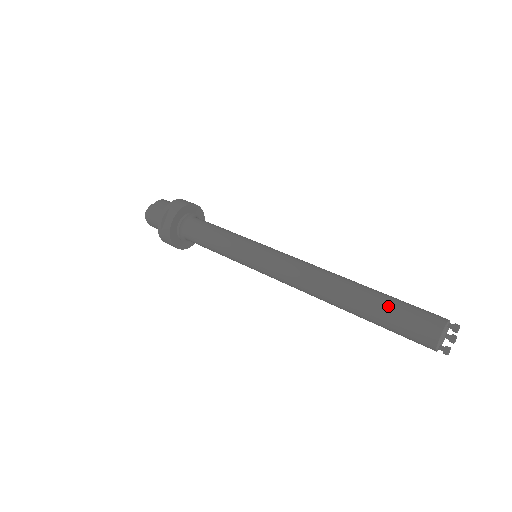
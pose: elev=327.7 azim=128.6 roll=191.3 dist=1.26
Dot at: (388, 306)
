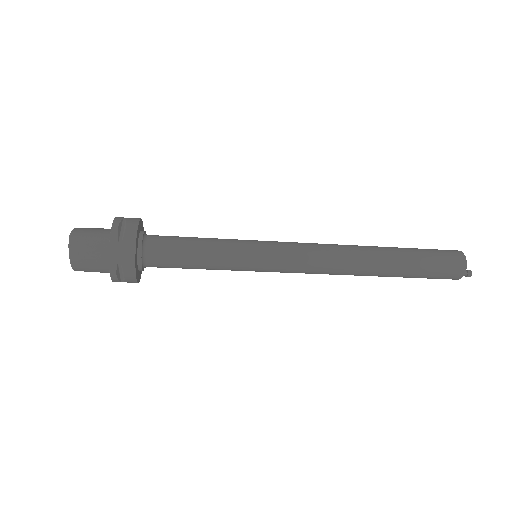
Dot at: (416, 249)
